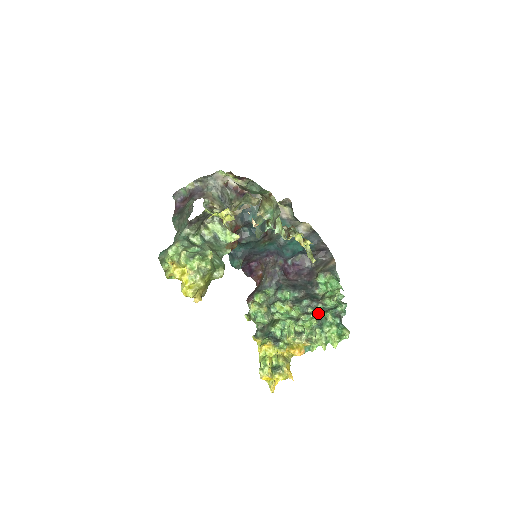
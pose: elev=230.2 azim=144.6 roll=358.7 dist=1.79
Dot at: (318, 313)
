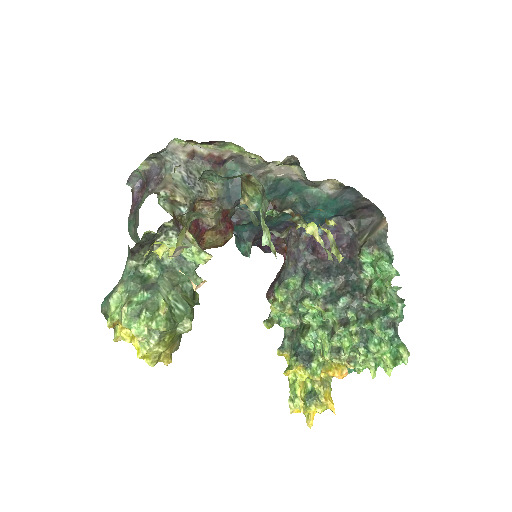
Dot at: (360, 324)
